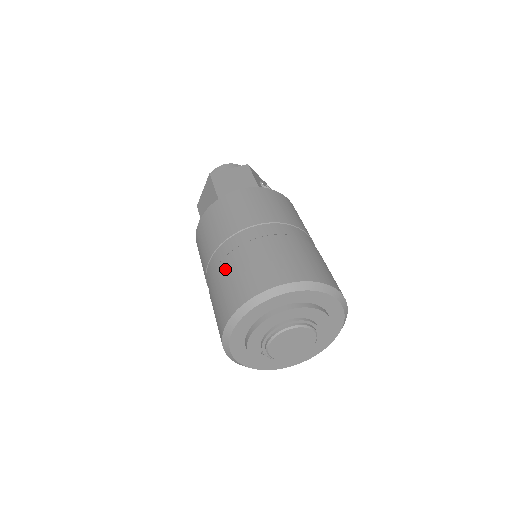
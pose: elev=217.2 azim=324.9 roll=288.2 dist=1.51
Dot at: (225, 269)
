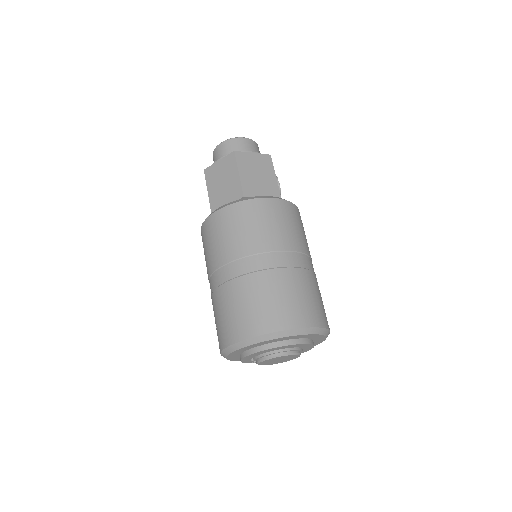
Dot at: (250, 287)
